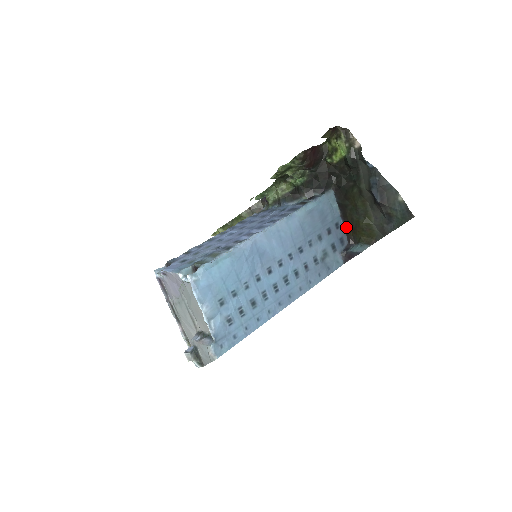
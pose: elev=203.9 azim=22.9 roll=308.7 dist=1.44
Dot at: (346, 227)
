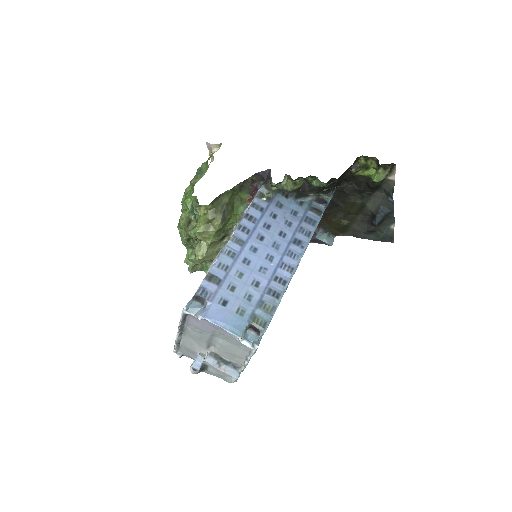
Dot at: (323, 215)
